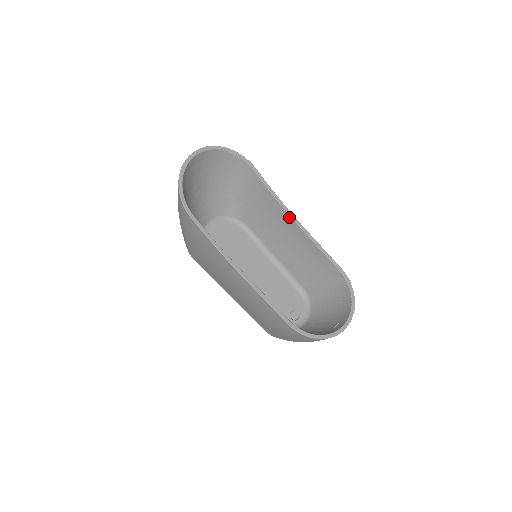
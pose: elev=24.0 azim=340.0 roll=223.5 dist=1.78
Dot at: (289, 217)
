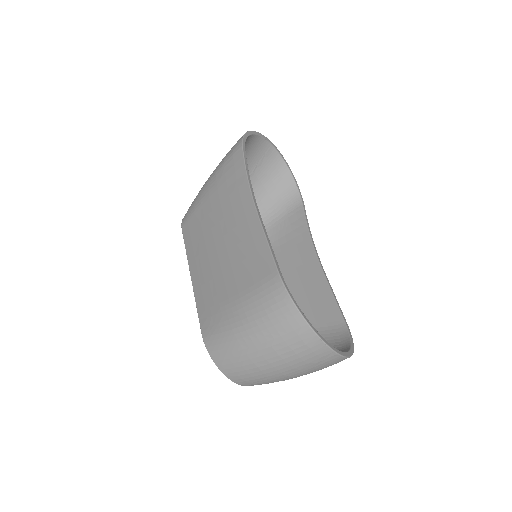
Dot at: (313, 253)
